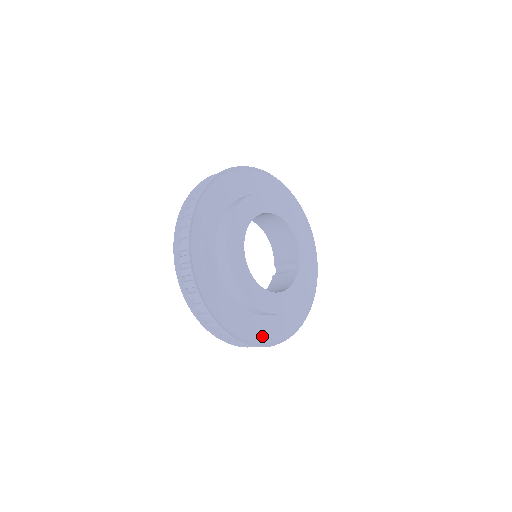
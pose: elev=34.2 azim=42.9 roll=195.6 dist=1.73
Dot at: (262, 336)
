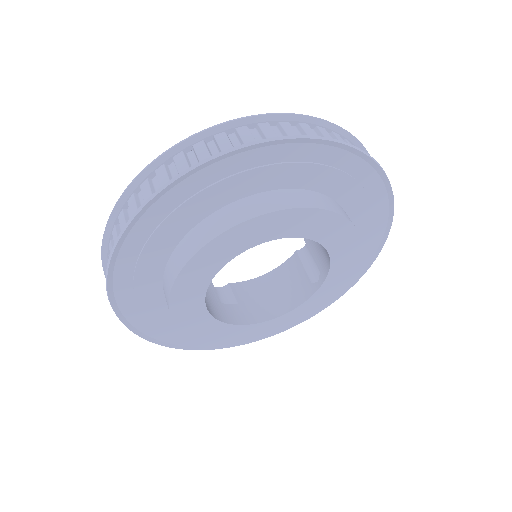
Dot at: occluded
